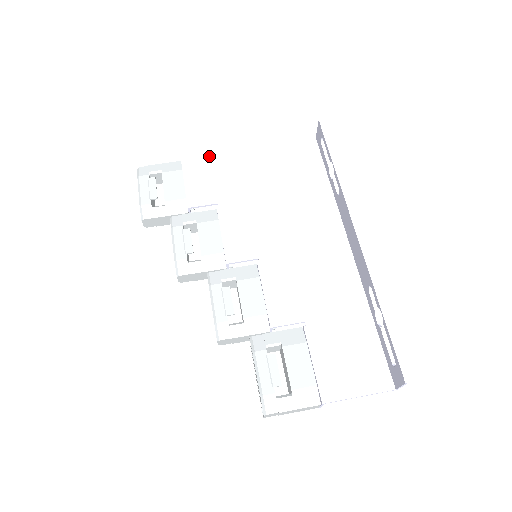
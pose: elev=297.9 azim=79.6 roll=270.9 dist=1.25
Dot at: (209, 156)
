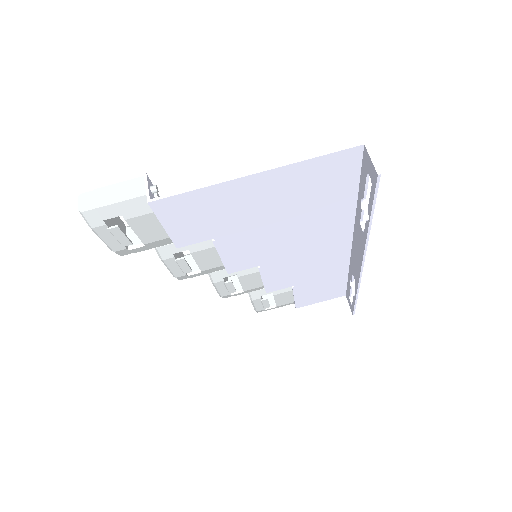
Dot at: (193, 196)
